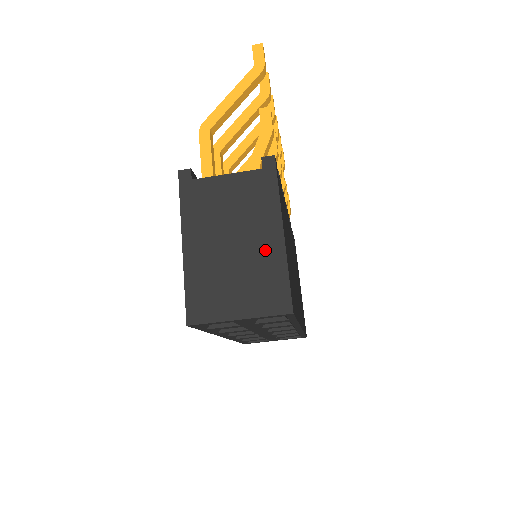
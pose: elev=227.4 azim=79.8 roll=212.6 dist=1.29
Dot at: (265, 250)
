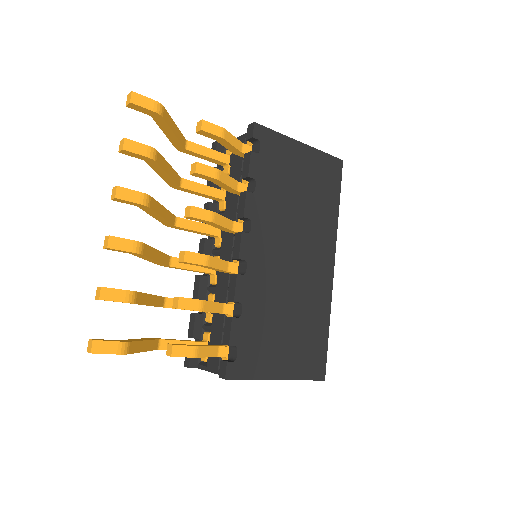
Dot at: occluded
